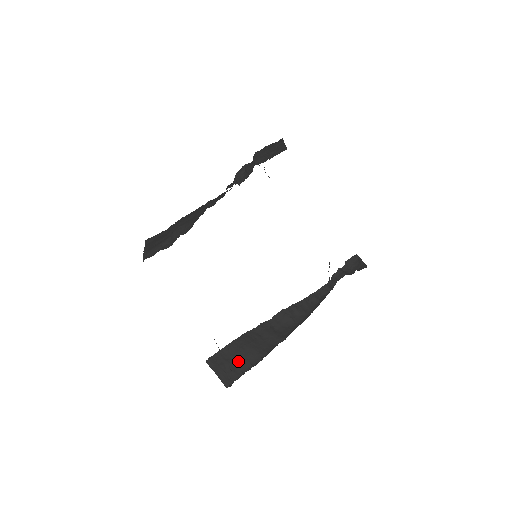
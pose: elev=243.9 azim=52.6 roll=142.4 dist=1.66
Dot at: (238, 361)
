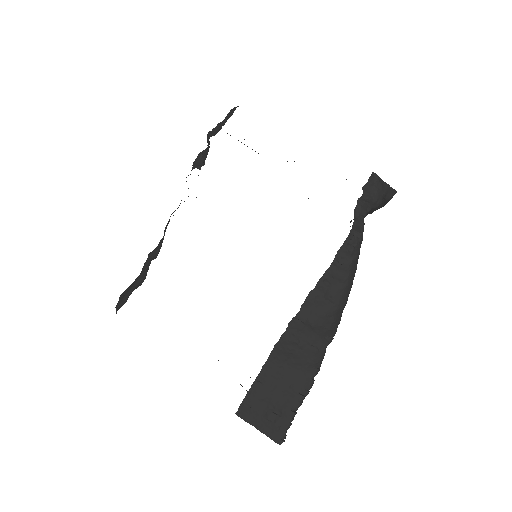
Dot at: (280, 396)
